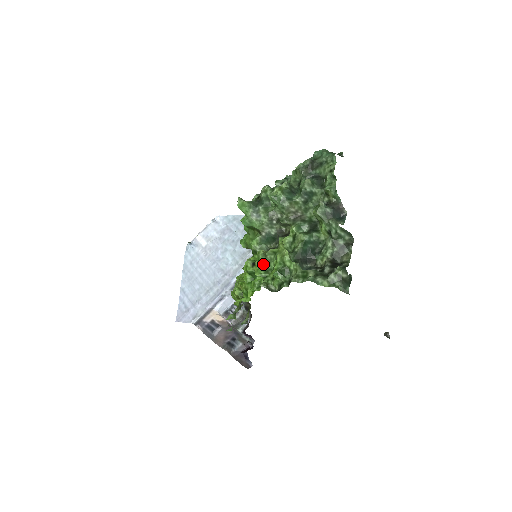
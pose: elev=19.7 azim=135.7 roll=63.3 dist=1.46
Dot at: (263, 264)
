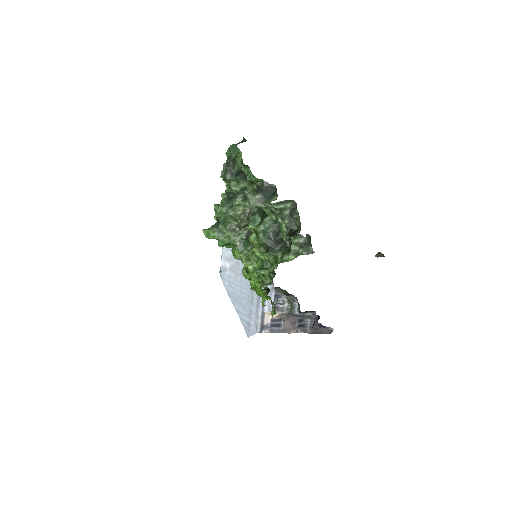
Dot at: (251, 268)
